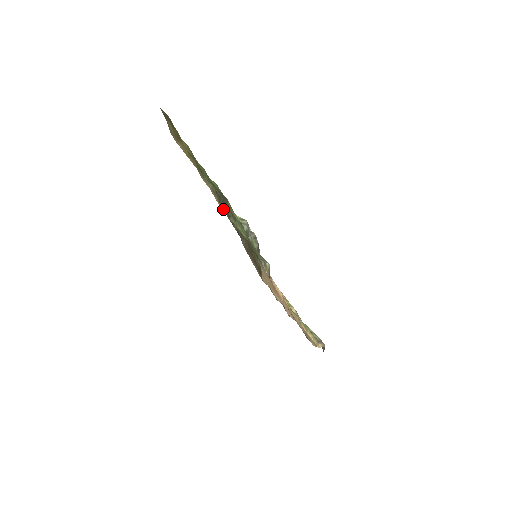
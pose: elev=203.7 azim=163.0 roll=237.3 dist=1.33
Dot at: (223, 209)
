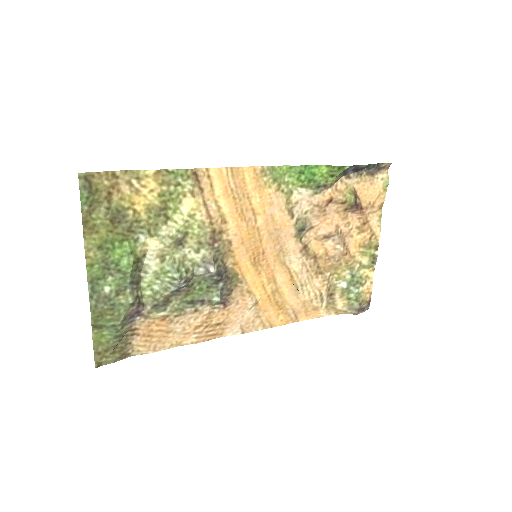
Dot at: (140, 278)
